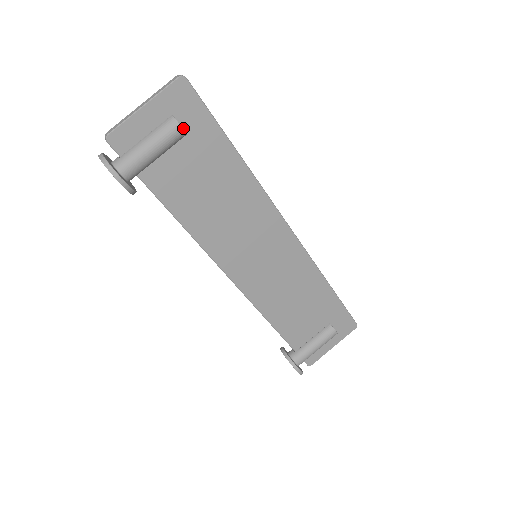
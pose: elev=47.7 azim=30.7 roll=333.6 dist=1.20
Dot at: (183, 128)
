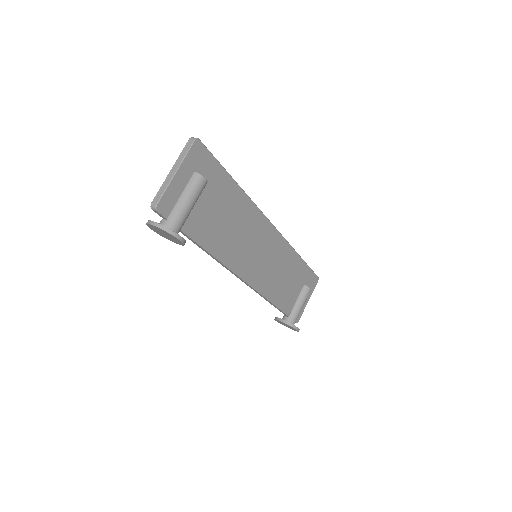
Dot at: occluded
